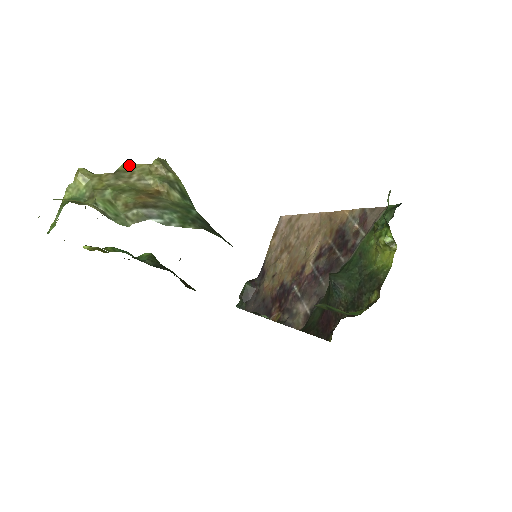
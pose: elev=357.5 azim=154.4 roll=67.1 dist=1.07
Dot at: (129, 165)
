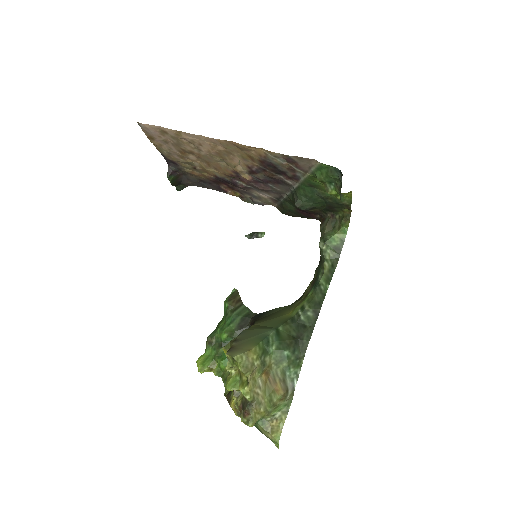
Dot at: (250, 395)
